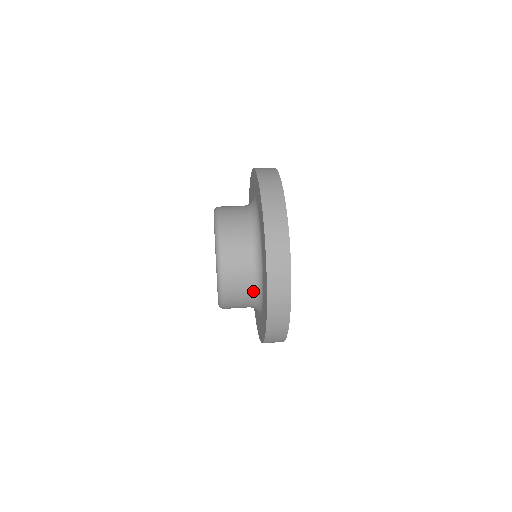
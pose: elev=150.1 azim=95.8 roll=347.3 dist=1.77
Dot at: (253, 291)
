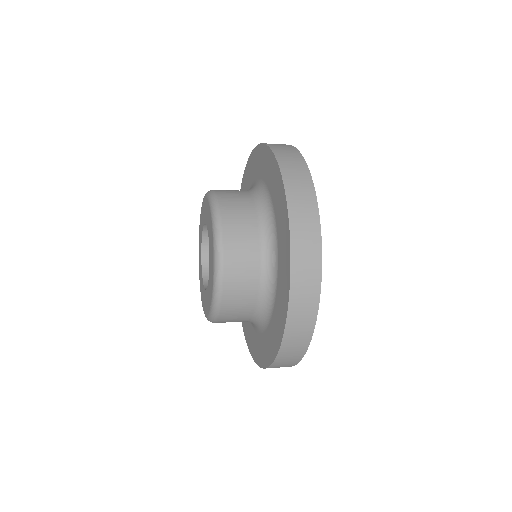
Dot at: (260, 223)
